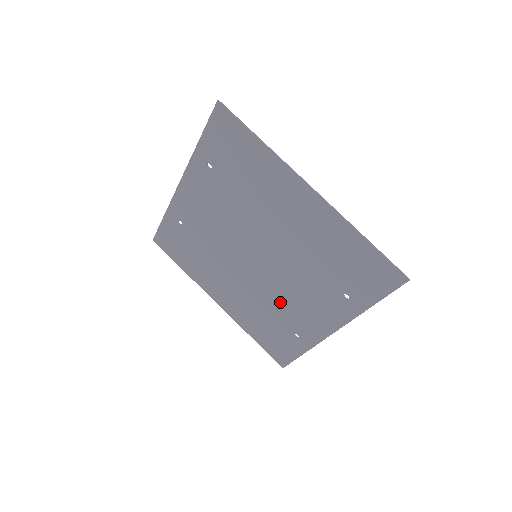
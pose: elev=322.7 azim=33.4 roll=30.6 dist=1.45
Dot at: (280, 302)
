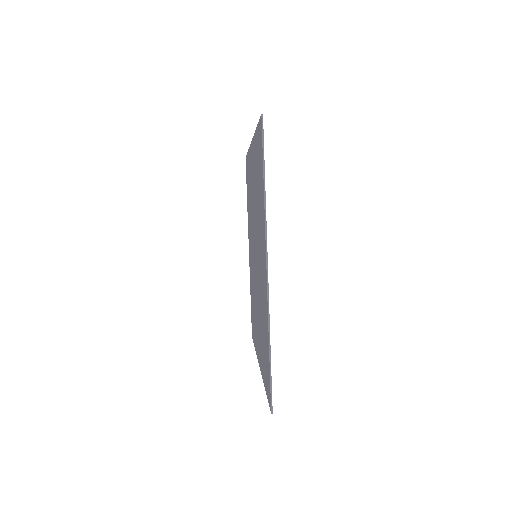
Dot at: (255, 302)
